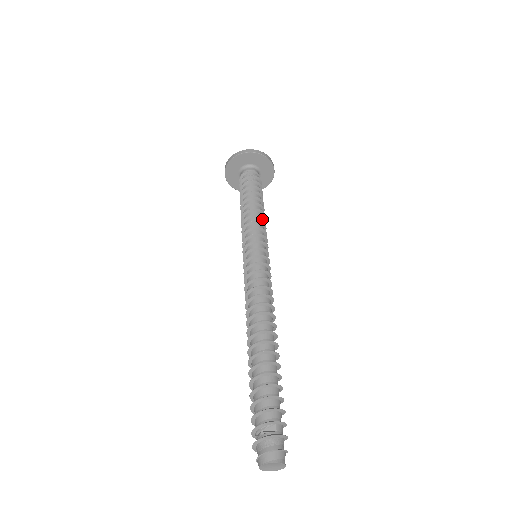
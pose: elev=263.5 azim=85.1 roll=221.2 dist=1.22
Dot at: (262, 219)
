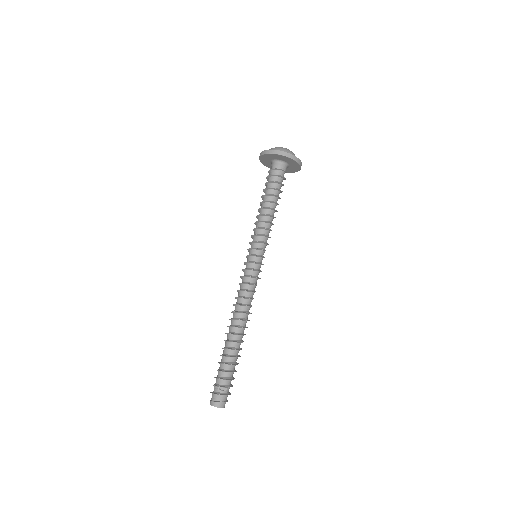
Dot at: (272, 224)
